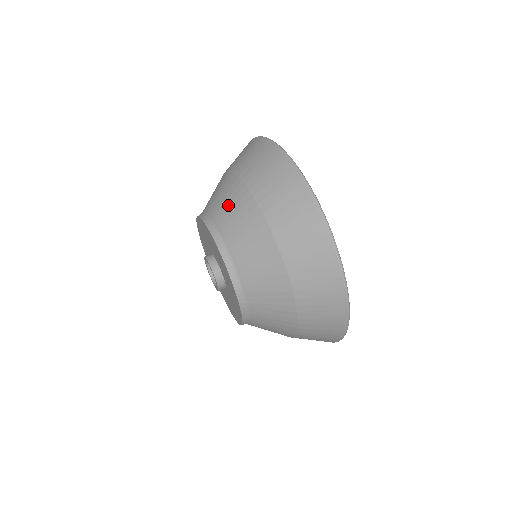
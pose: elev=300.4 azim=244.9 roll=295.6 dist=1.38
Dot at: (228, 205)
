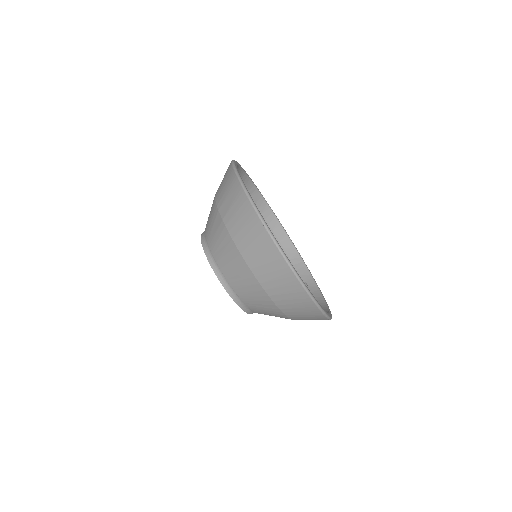
Dot at: (266, 313)
